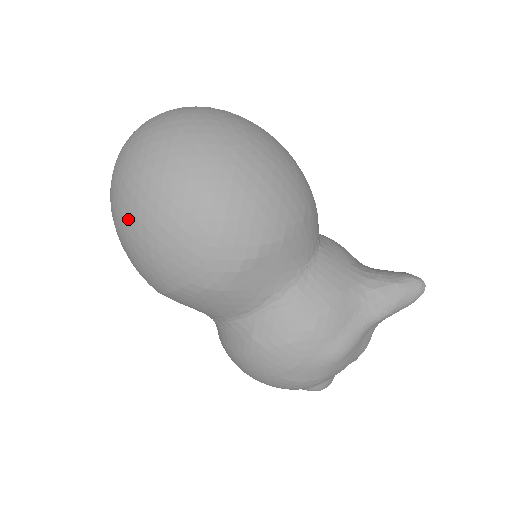
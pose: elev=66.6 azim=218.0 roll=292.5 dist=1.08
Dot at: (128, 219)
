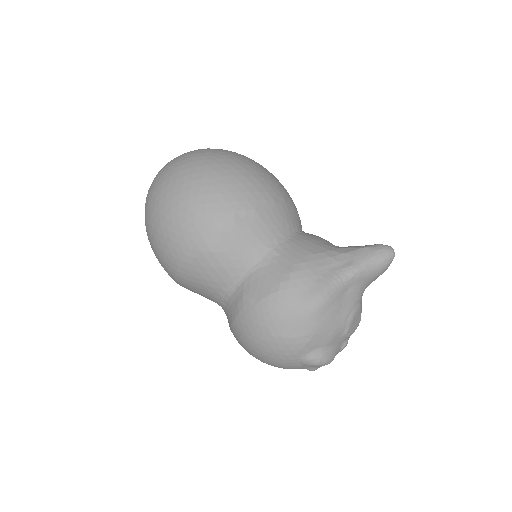
Dot at: (150, 214)
